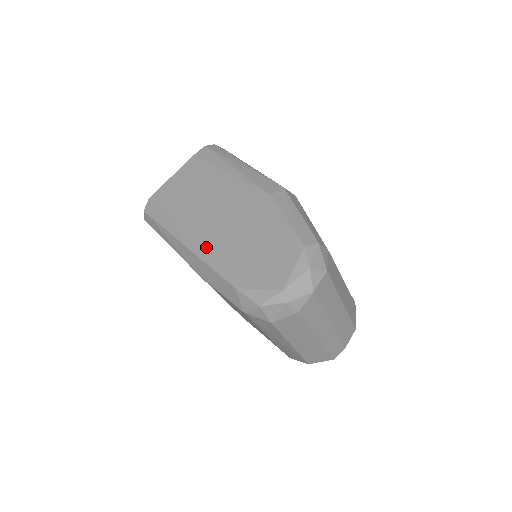
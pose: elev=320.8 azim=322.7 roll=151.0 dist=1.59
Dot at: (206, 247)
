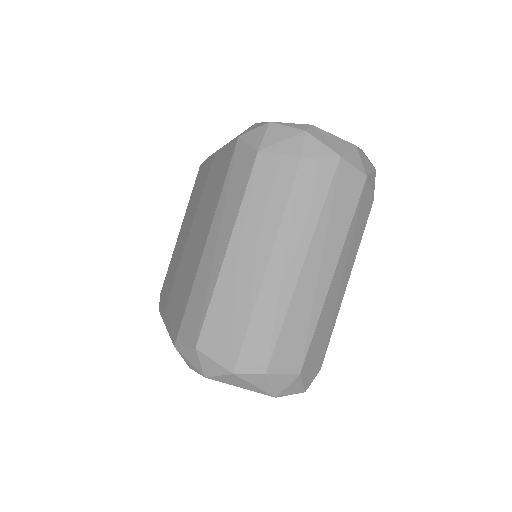
Dot at: occluded
